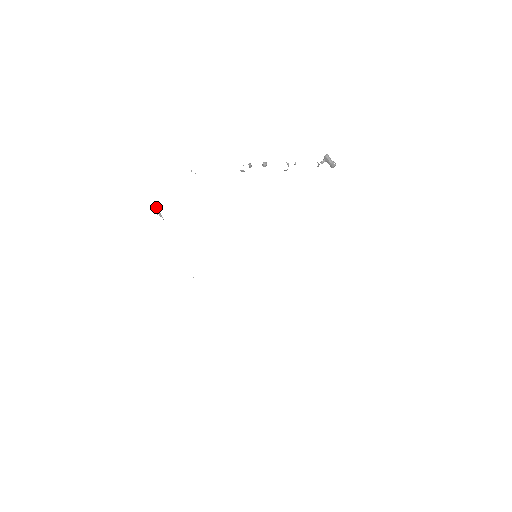
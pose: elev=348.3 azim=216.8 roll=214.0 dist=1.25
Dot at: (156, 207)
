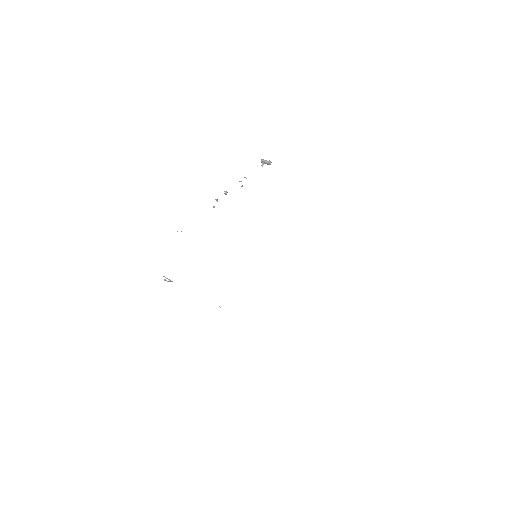
Dot at: occluded
